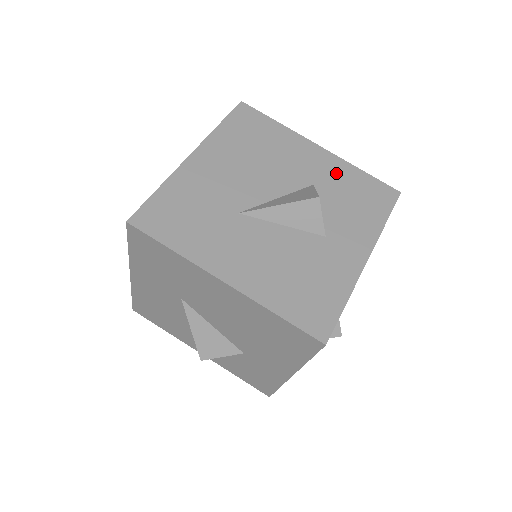
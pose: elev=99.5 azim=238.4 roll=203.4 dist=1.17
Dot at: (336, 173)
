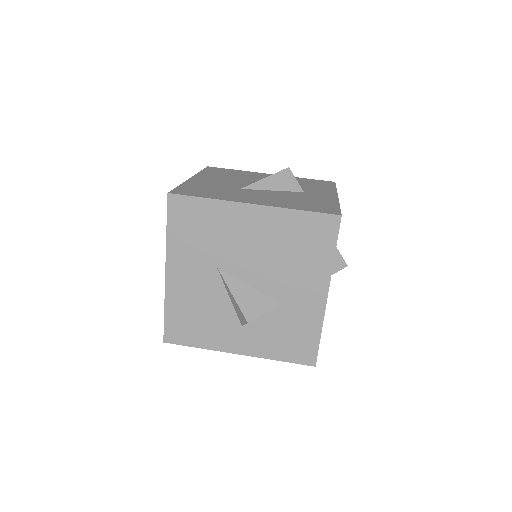
Dot at: occluded
